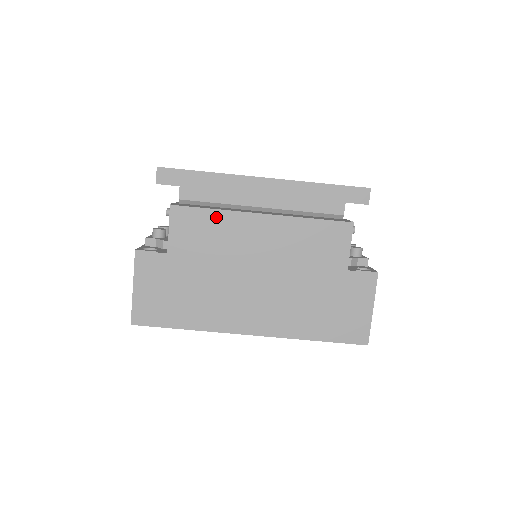
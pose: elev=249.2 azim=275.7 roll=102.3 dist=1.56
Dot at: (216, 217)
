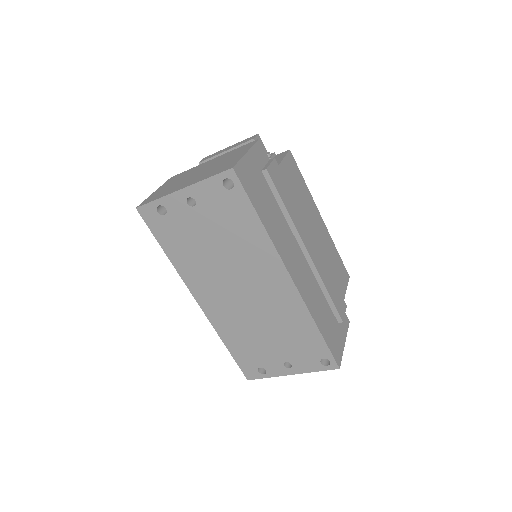
Dot at: (305, 187)
